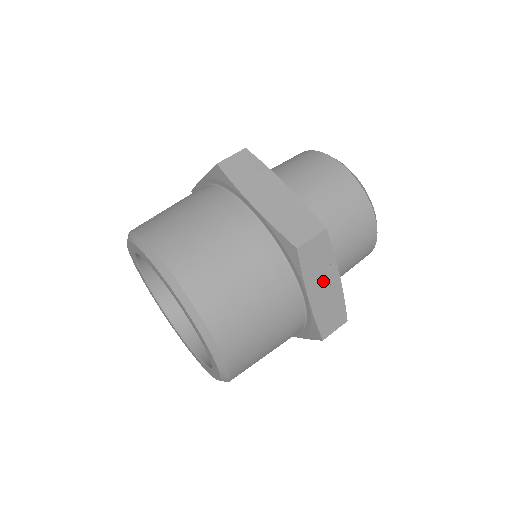
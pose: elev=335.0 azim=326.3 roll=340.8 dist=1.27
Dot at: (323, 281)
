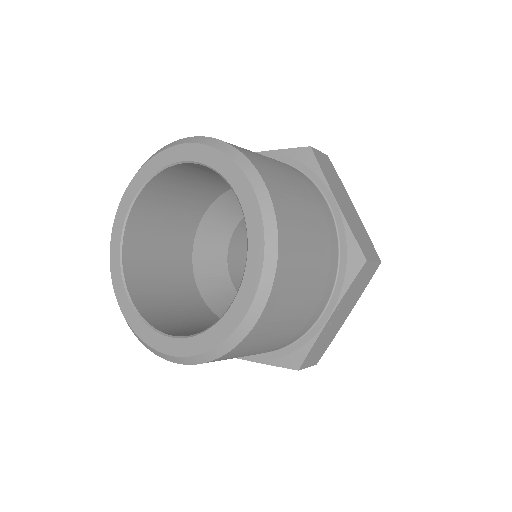
Dot at: (344, 309)
